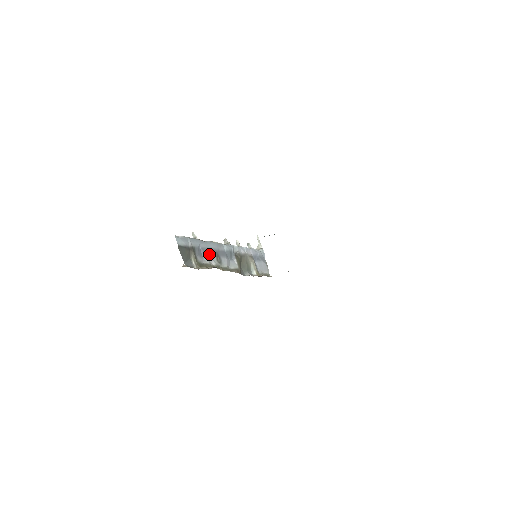
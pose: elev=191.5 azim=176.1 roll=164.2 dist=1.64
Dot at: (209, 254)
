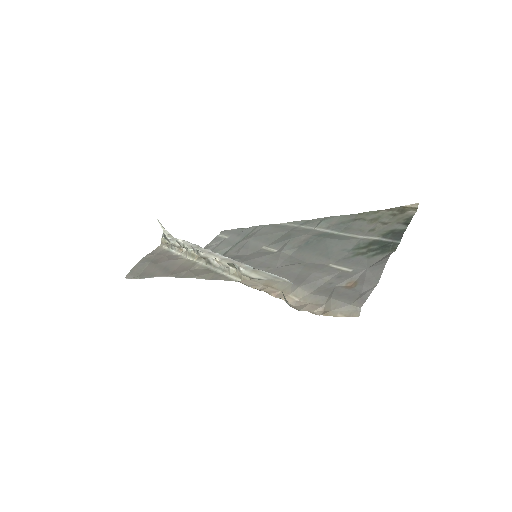
Dot at: occluded
